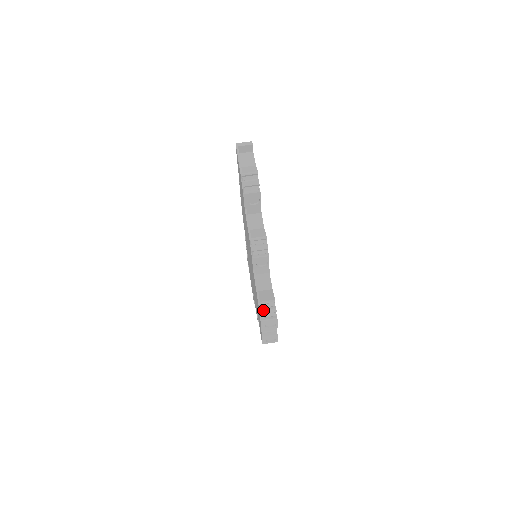
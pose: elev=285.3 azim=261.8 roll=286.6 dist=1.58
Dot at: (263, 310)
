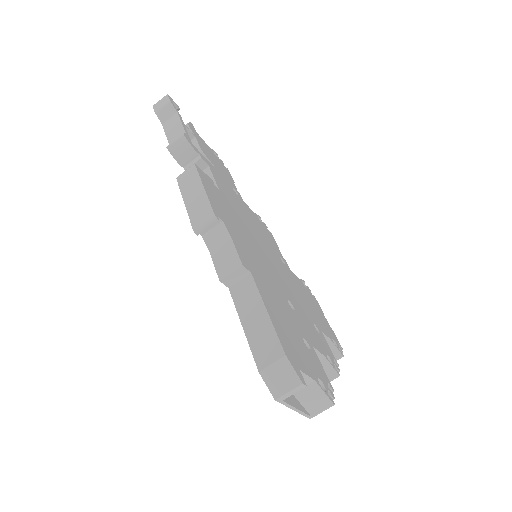
Dot at: occluded
